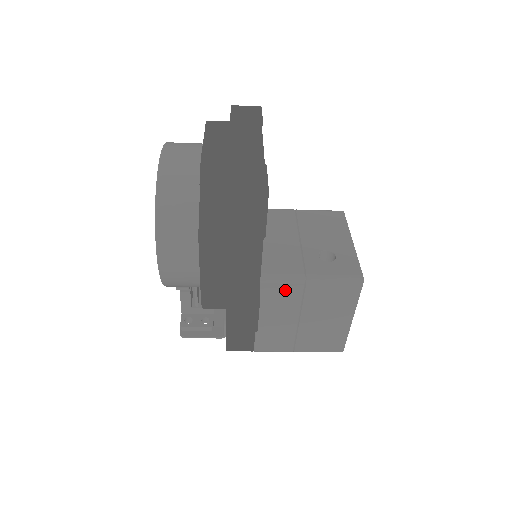
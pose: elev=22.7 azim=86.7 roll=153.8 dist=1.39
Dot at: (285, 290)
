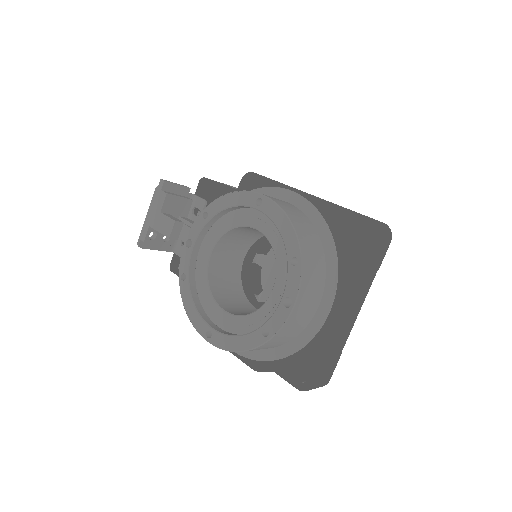
Dot at: occluded
